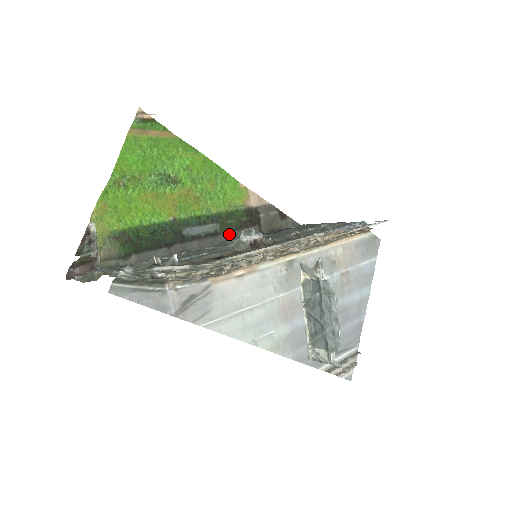
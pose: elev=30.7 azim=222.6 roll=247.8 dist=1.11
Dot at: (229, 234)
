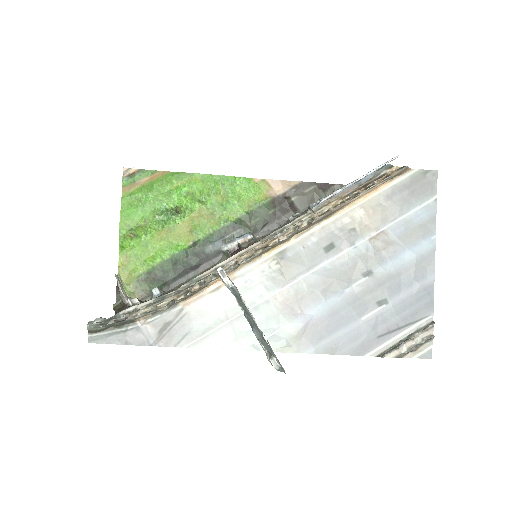
Dot at: (259, 233)
